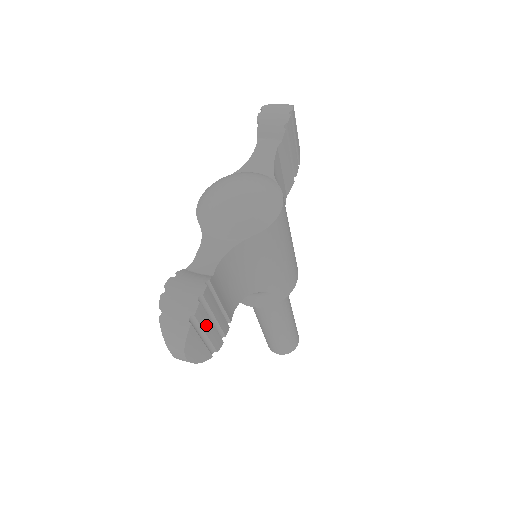
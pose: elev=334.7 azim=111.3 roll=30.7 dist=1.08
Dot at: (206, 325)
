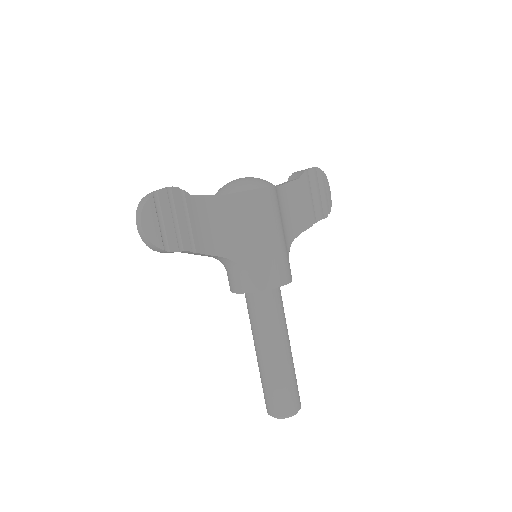
Dot at: (166, 213)
